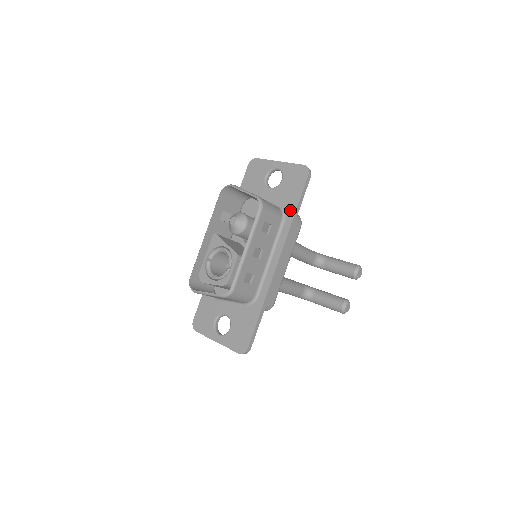
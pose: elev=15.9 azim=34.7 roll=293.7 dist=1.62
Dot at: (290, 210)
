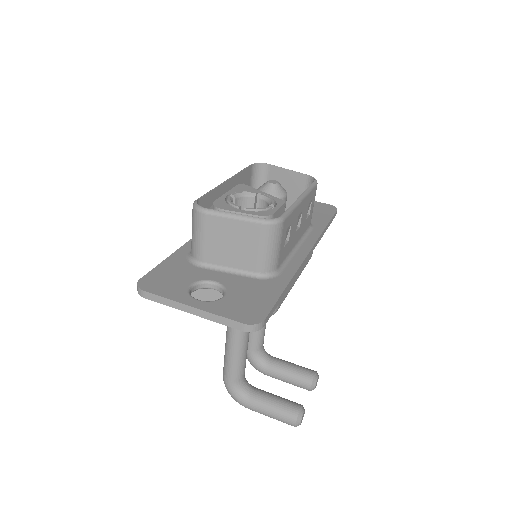
Dot at: (319, 223)
